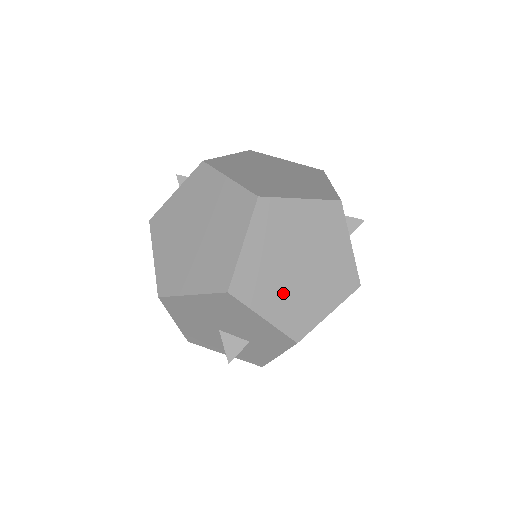
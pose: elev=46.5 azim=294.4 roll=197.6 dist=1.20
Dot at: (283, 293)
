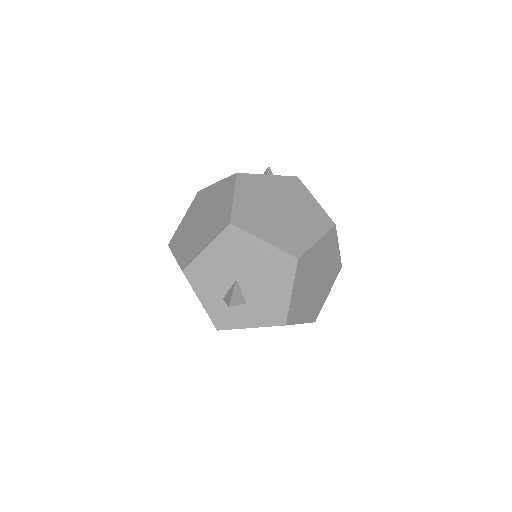
Dot at: (304, 288)
